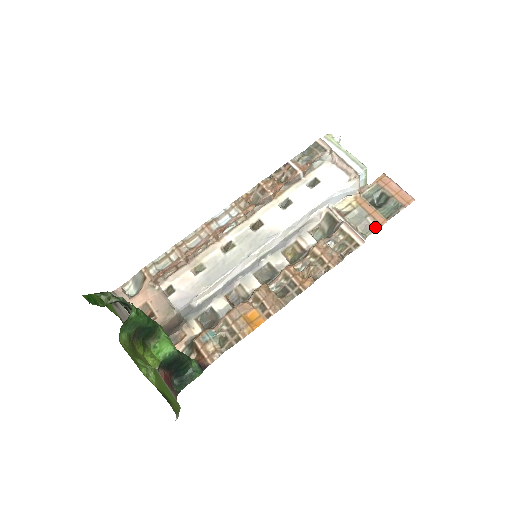
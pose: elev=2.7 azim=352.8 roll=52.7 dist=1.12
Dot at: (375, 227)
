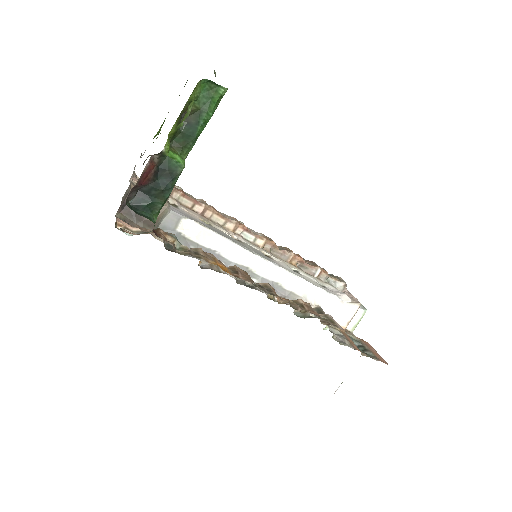
Dot at: (350, 345)
